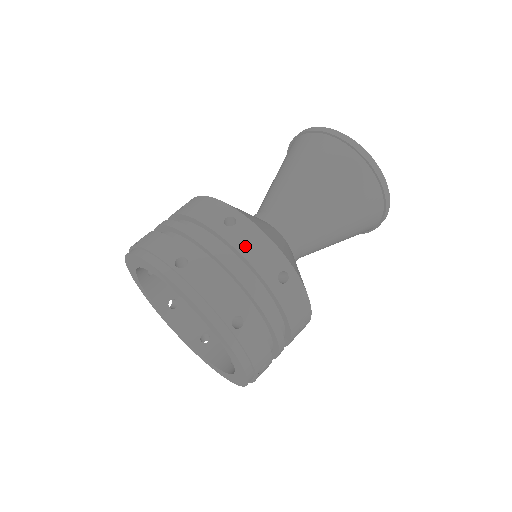
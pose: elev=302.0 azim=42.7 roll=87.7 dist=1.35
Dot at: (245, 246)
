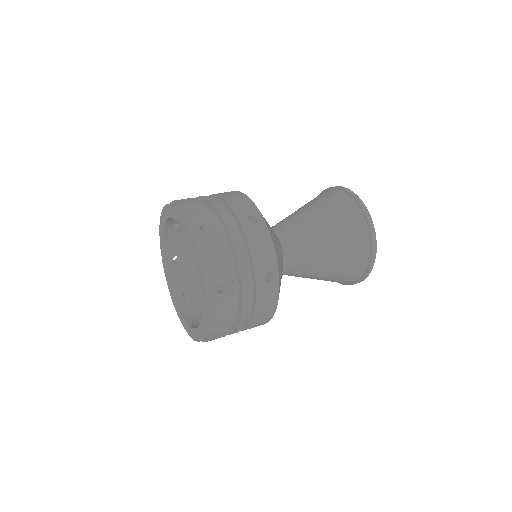
Dot at: occluded
